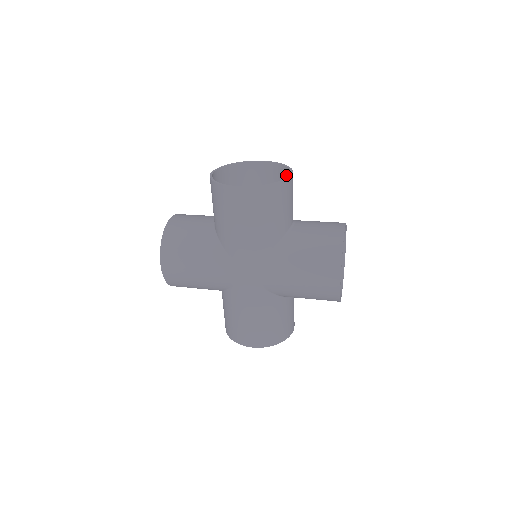
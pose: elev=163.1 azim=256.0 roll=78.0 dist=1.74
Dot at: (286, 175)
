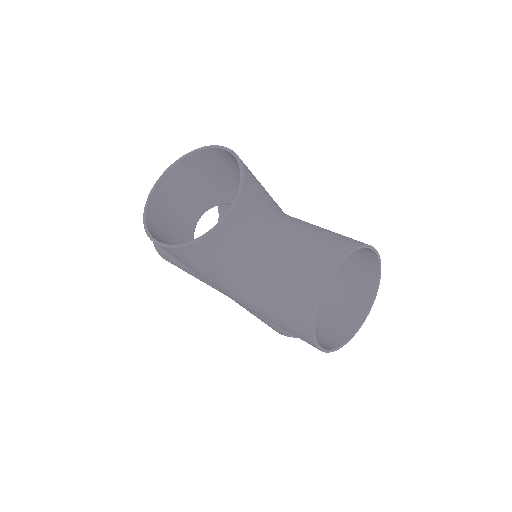
Dot at: occluded
